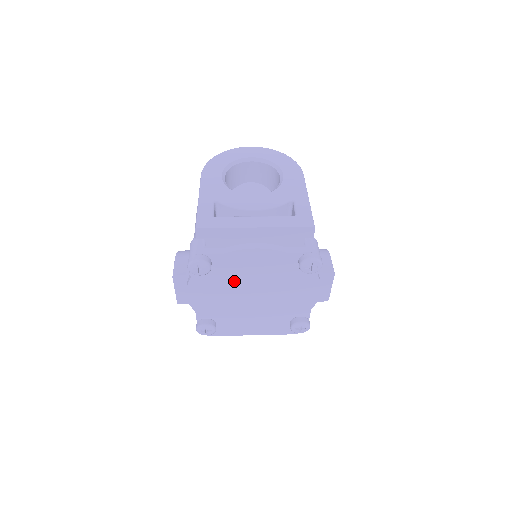
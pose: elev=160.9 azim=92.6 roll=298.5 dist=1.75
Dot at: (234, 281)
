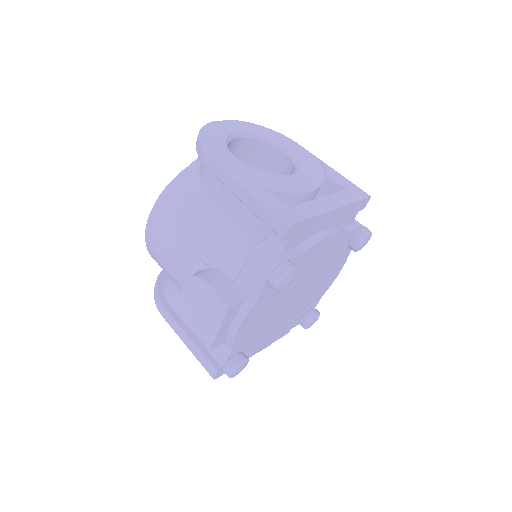
Dot at: (290, 287)
